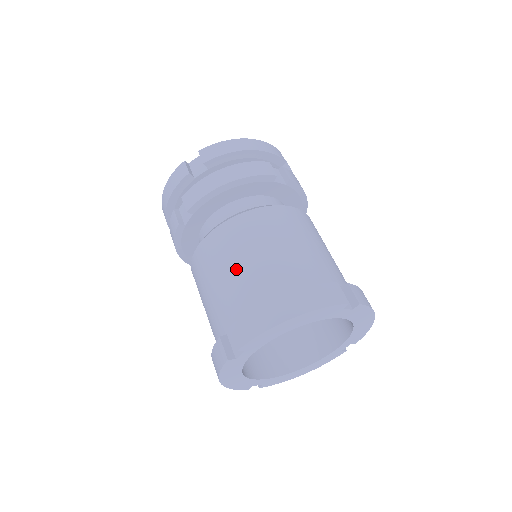
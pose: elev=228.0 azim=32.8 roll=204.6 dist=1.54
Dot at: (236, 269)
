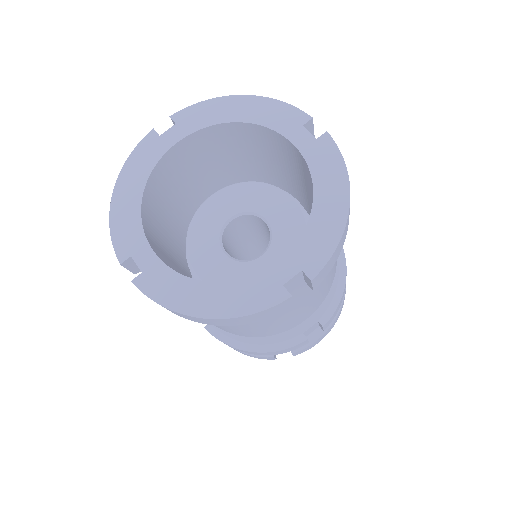
Dot at: occluded
